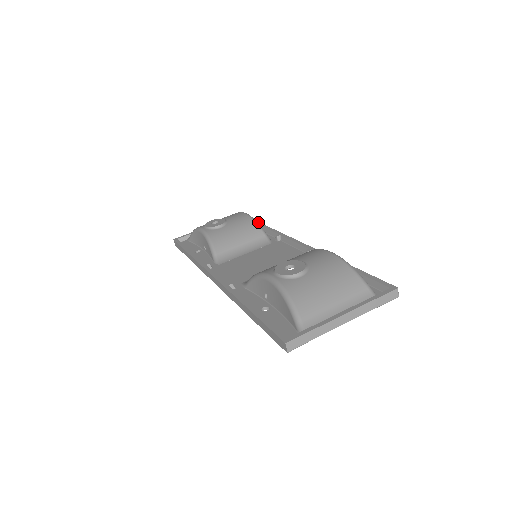
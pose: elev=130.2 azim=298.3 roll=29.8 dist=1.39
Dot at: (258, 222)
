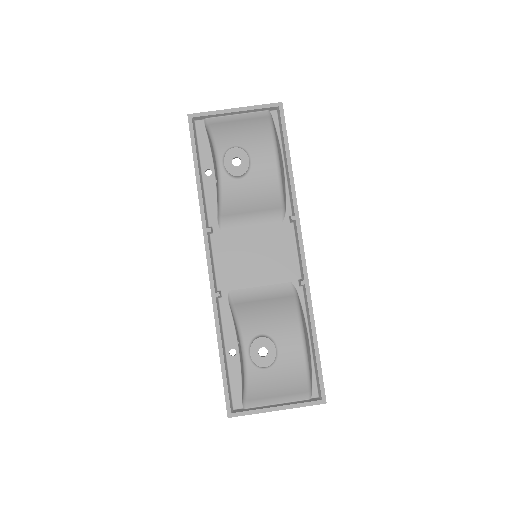
Dot at: (289, 156)
